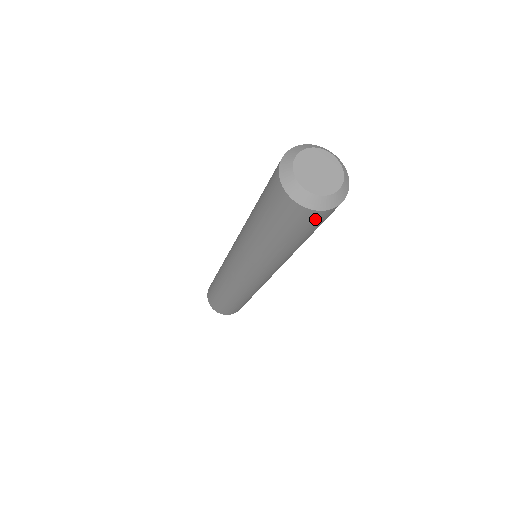
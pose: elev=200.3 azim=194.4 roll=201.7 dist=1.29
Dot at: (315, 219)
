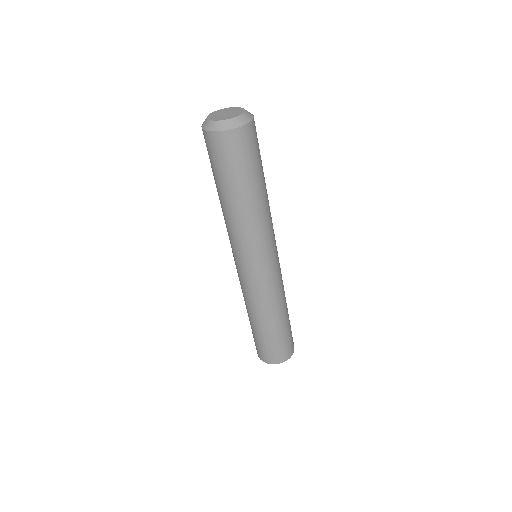
Dot at: (220, 146)
